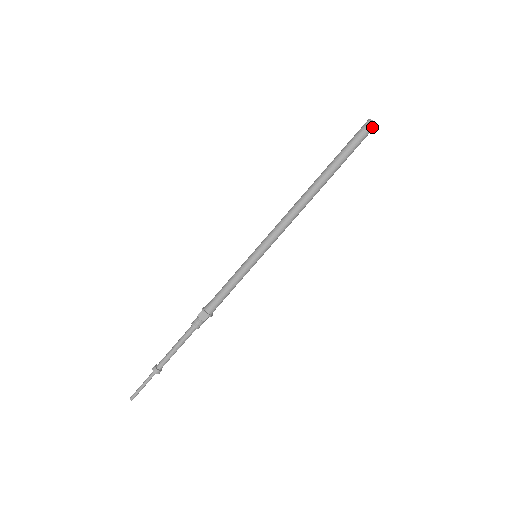
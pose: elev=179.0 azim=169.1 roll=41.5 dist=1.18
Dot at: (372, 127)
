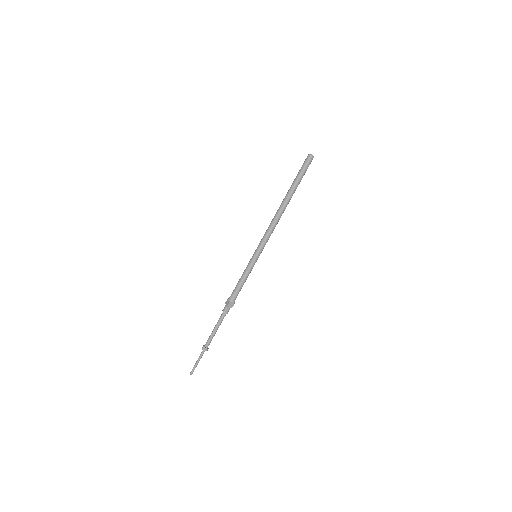
Dot at: (310, 157)
